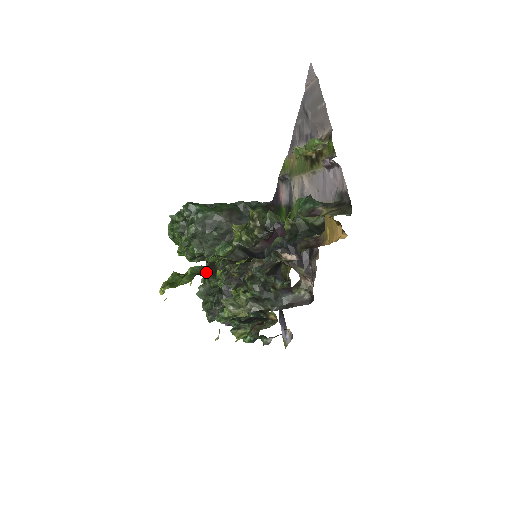
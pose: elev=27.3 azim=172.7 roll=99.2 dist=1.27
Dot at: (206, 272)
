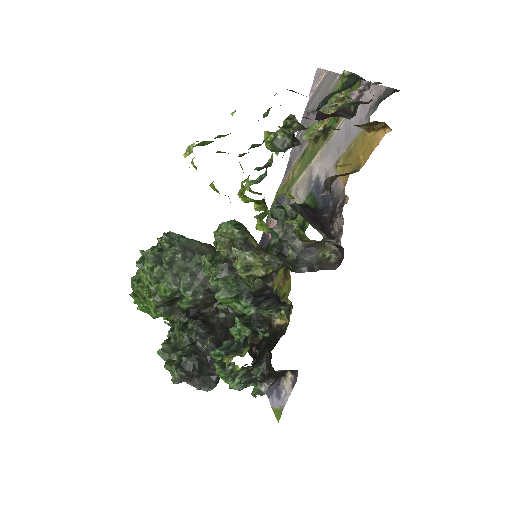
Dot at: occluded
